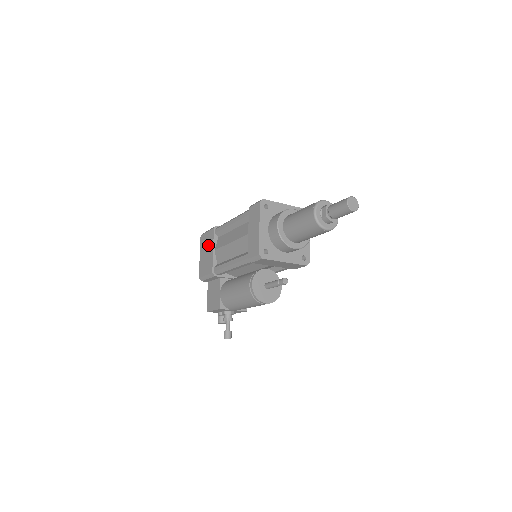
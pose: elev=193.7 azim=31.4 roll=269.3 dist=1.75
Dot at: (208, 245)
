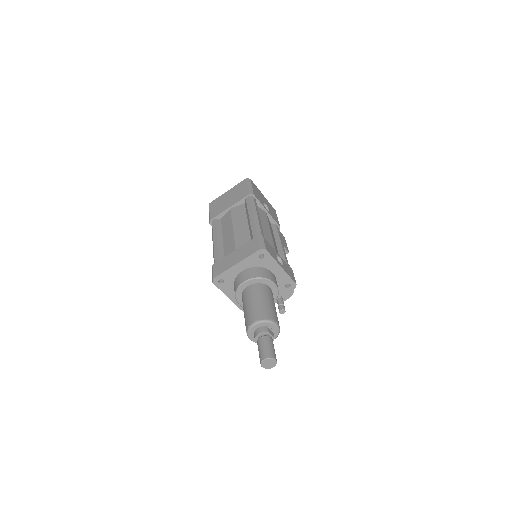
Dot at: occluded
